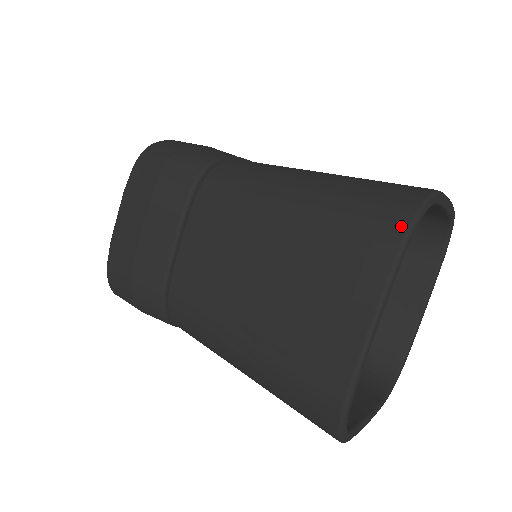
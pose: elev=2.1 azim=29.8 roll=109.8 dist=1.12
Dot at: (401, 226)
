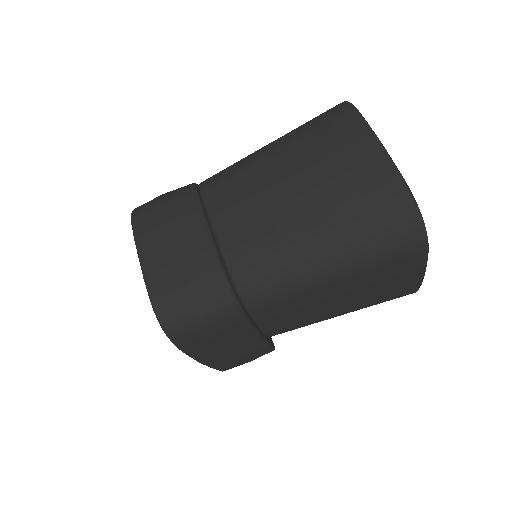
Dot at: (346, 106)
